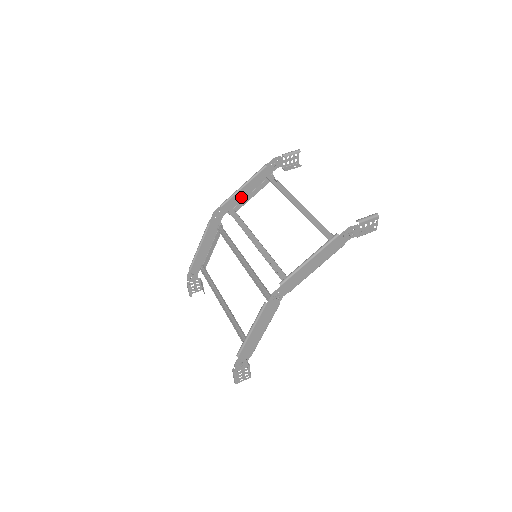
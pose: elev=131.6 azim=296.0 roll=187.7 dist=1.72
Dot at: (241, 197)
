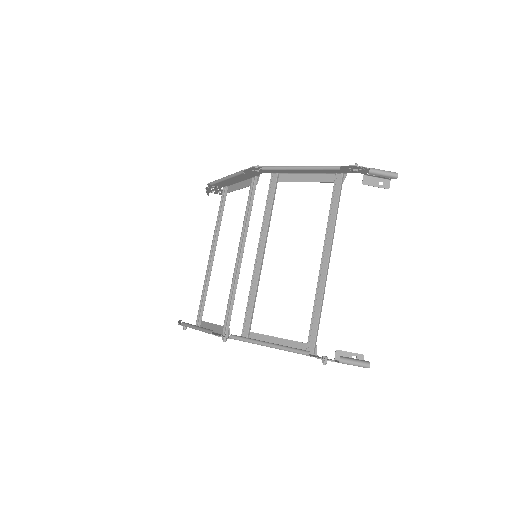
Dot at: (294, 171)
